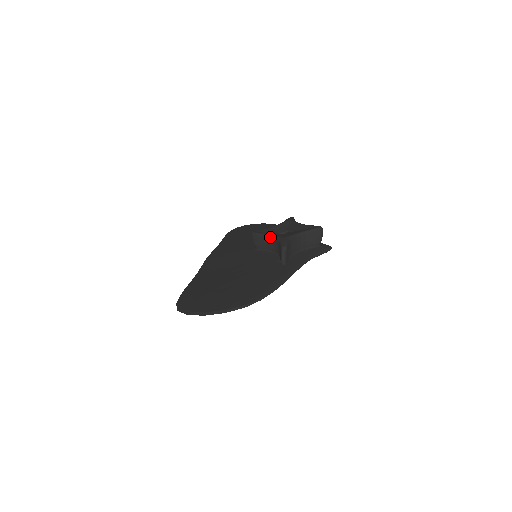
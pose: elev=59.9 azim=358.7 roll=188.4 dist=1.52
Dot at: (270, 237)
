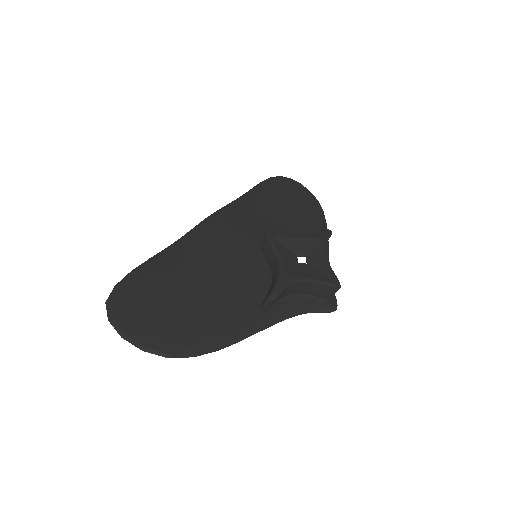
Dot at: (277, 259)
